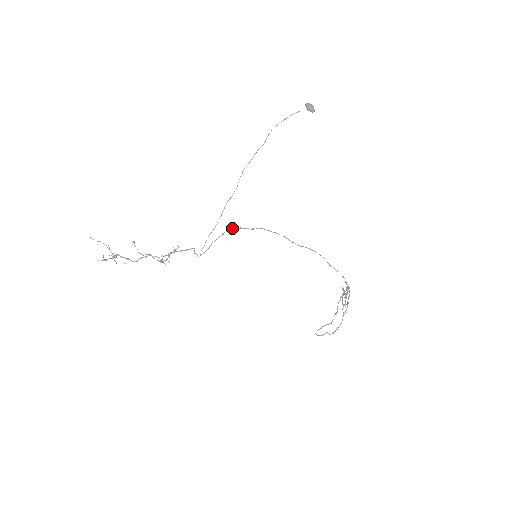
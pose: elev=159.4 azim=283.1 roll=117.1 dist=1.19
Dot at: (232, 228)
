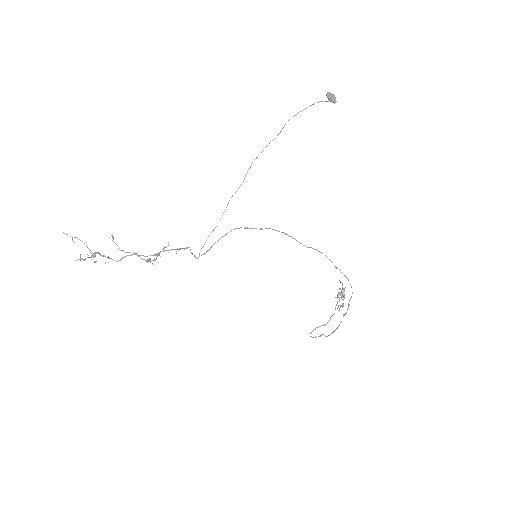
Dot at: occluded
